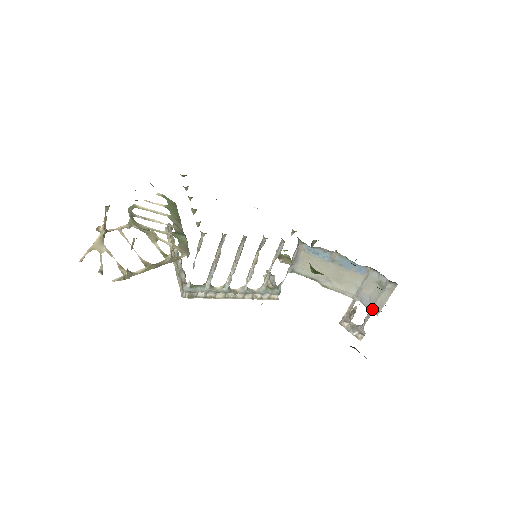
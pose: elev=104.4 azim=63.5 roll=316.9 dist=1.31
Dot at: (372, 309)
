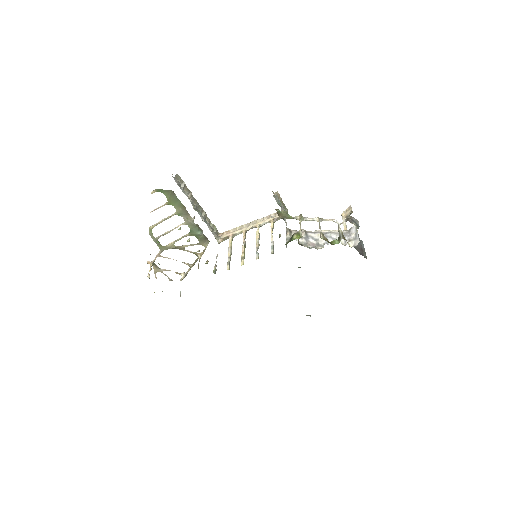
Dot at: occluded
